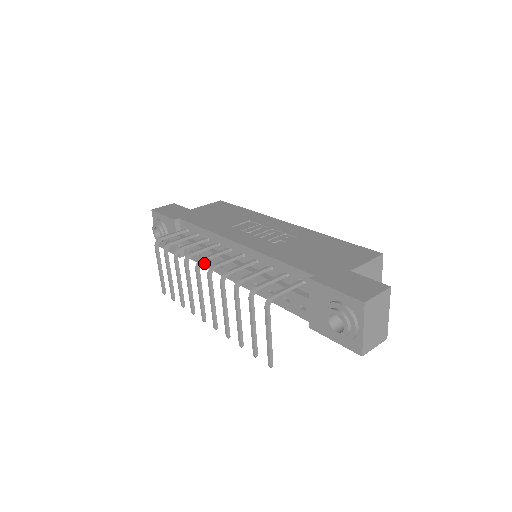
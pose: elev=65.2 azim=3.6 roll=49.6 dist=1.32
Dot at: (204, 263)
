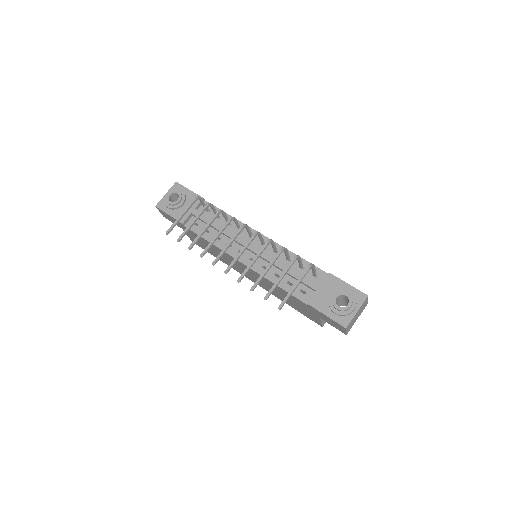
Dot at: (208, 237)
